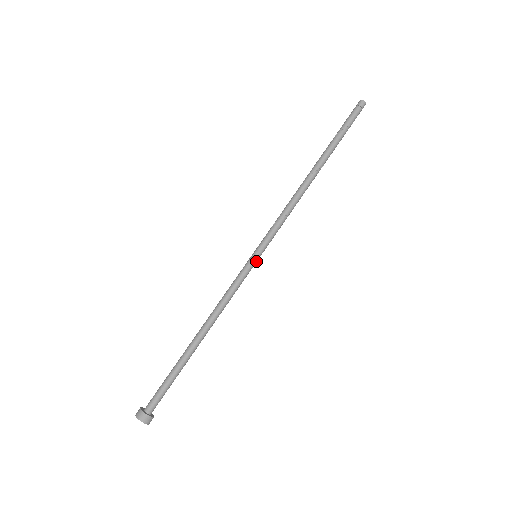
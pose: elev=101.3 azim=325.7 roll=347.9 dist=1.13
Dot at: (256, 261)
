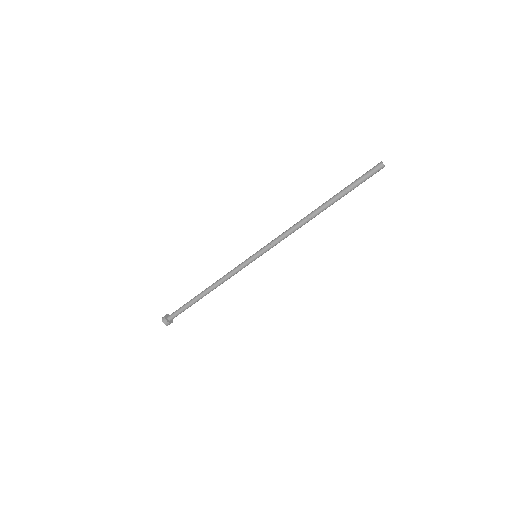
Dot at: (255, 258)
